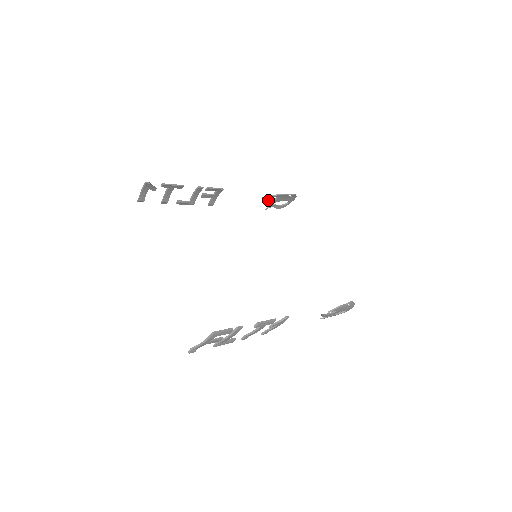
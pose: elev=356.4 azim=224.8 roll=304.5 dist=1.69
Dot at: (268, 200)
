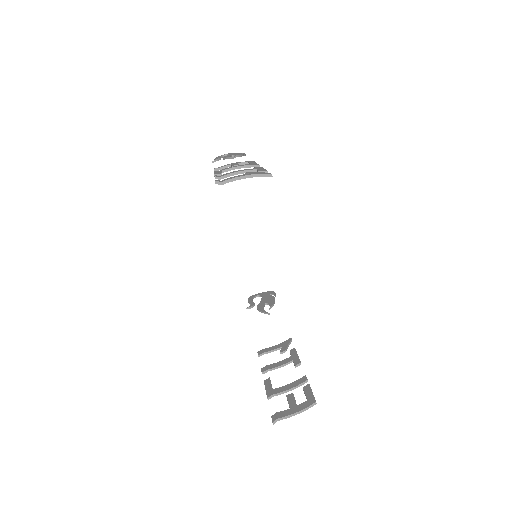
Dot at: occluded
